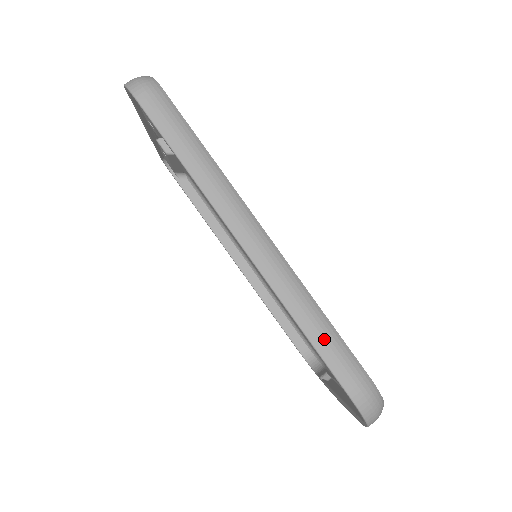
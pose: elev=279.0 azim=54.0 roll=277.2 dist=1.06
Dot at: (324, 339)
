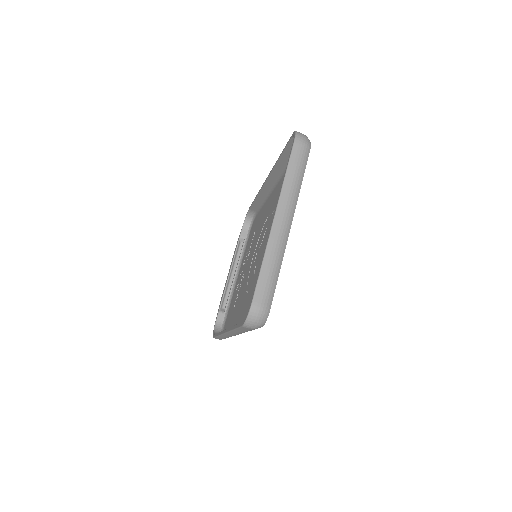
Dot at: (223, 338)
